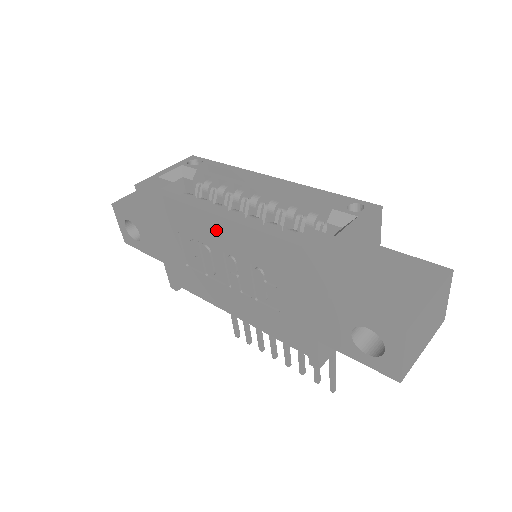
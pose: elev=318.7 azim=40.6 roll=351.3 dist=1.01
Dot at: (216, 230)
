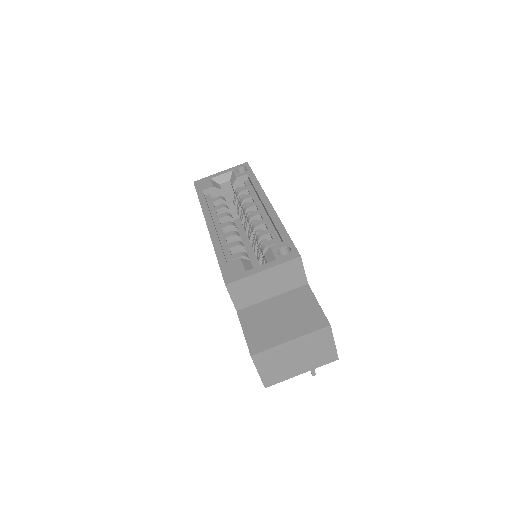
Dot at: occluded
